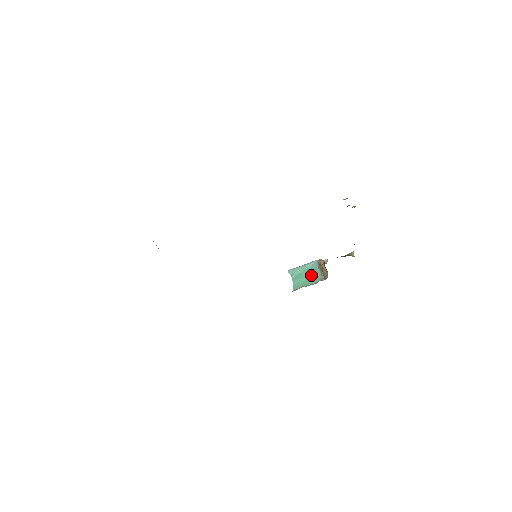
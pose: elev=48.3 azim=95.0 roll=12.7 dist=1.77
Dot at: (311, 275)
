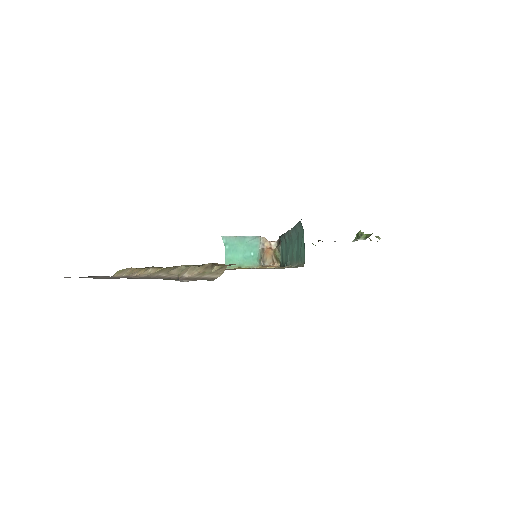
Dot at: (251, 254)
